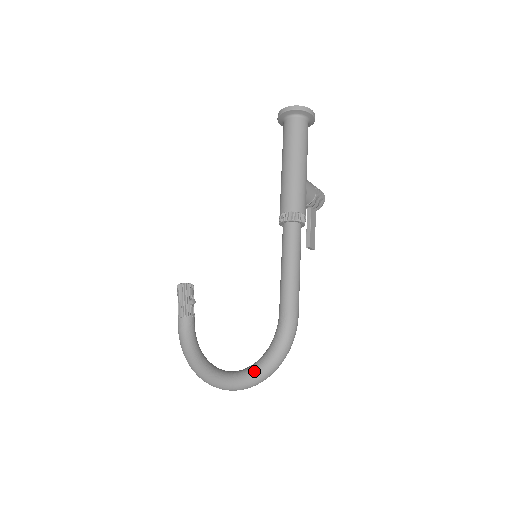
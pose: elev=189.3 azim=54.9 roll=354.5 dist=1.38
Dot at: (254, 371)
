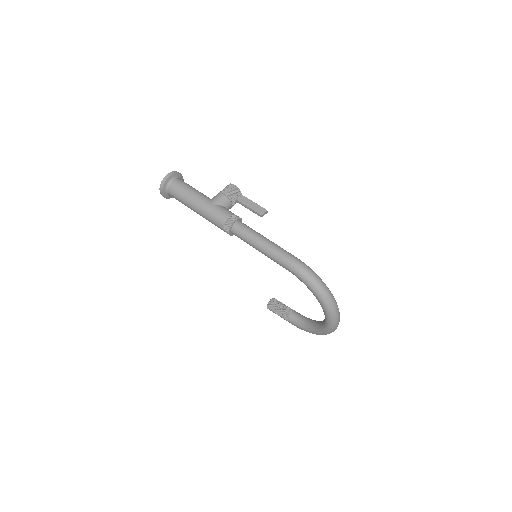
Dot at: (322, 307)
